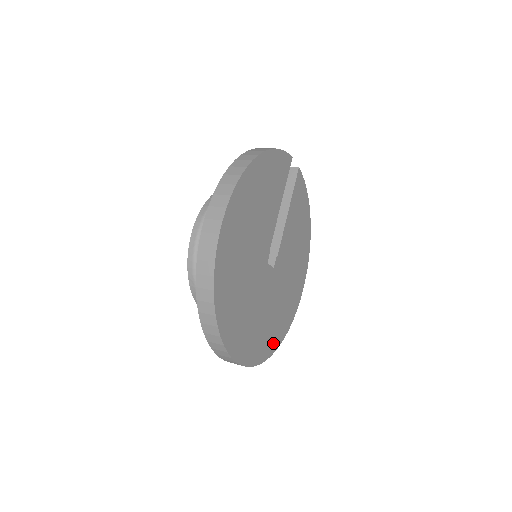
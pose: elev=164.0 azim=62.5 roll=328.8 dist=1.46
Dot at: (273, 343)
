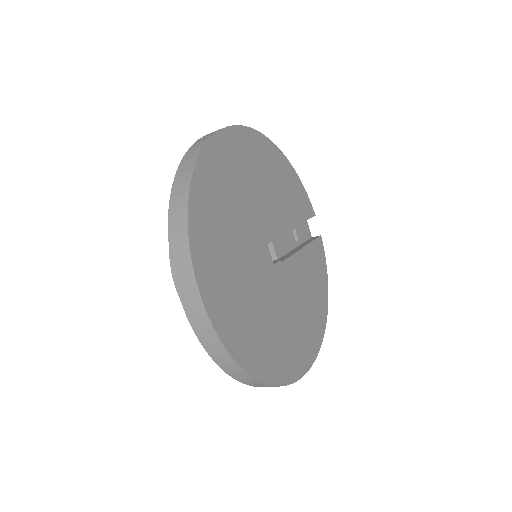
Dot at: (247, 354)
